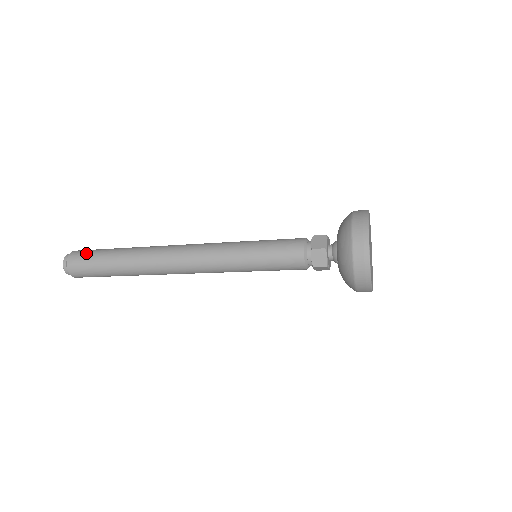
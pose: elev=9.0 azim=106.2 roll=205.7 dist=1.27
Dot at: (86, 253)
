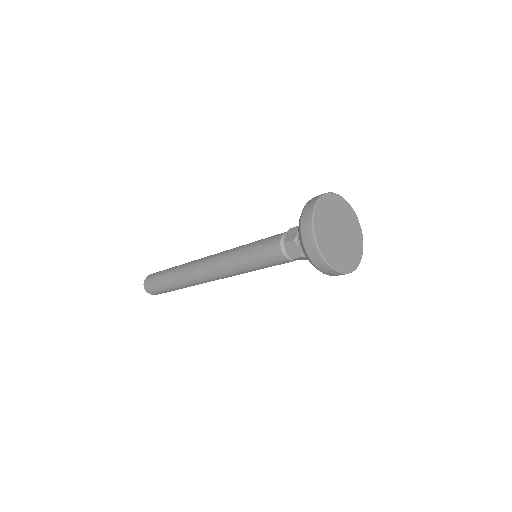
Dot at: occluded
